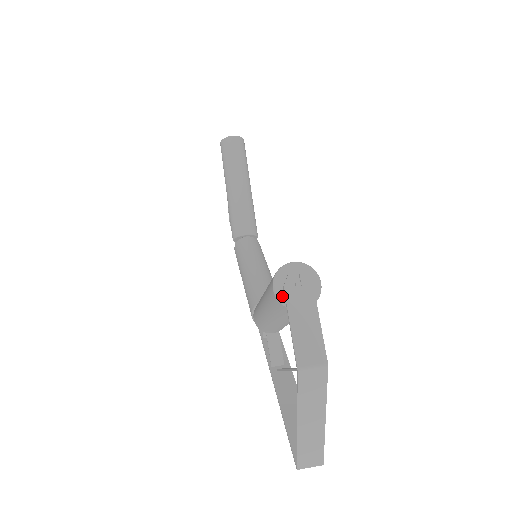
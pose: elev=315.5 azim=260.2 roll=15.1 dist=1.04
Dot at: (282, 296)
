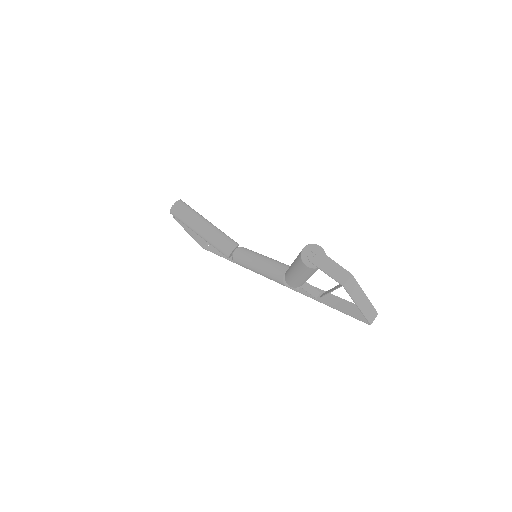
Dot at: (312, 265)
